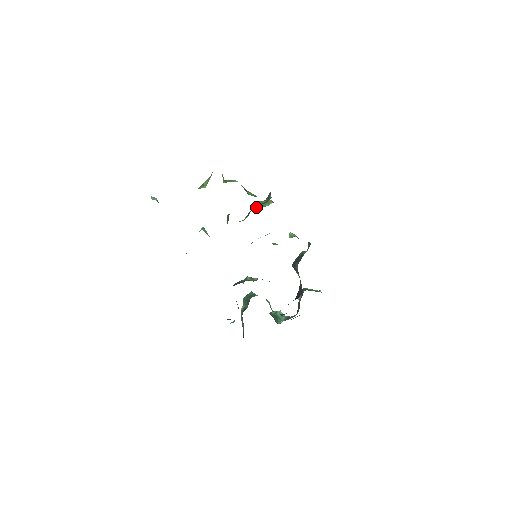
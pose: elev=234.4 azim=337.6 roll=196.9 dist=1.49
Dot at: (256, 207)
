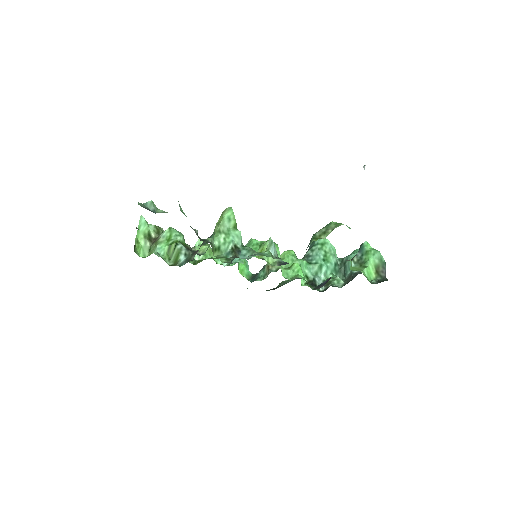
Dot at: (210, 236)
